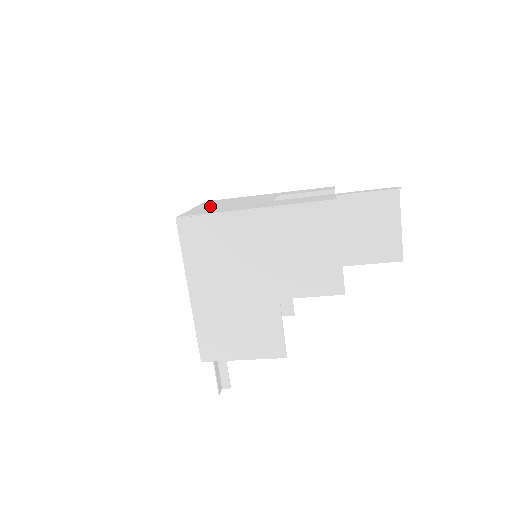
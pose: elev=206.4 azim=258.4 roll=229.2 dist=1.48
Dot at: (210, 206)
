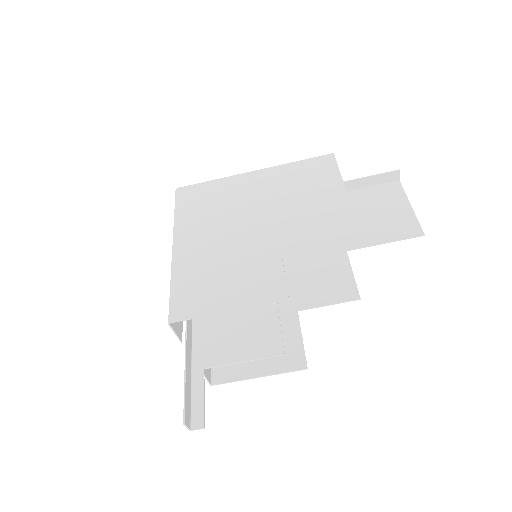
Dot at: occluded
